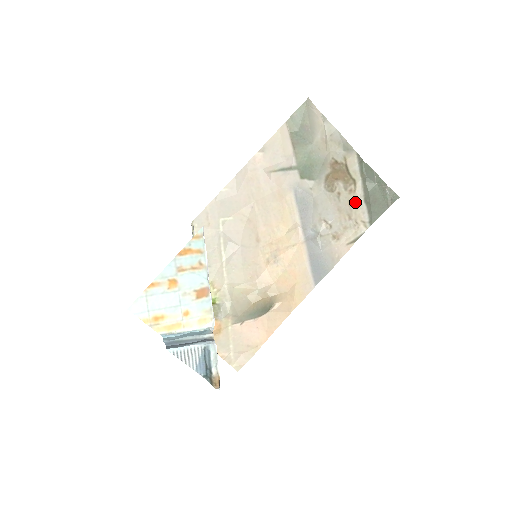
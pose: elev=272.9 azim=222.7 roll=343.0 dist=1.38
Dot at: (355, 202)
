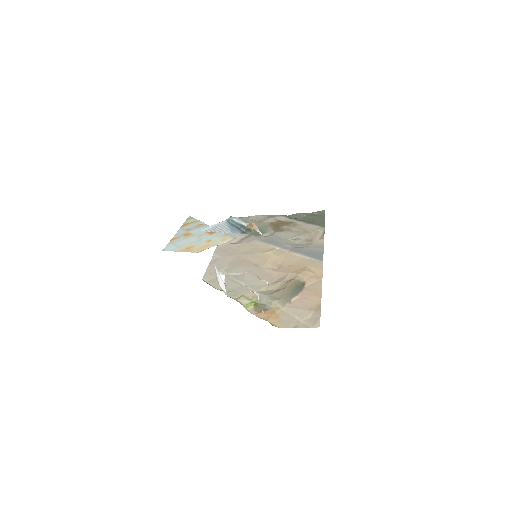
Dot at: (302, 226)
